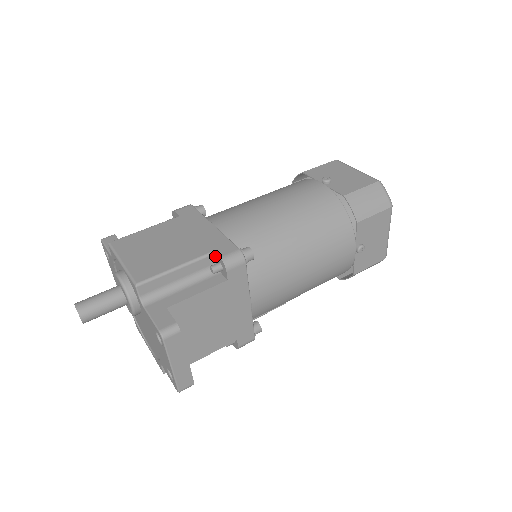
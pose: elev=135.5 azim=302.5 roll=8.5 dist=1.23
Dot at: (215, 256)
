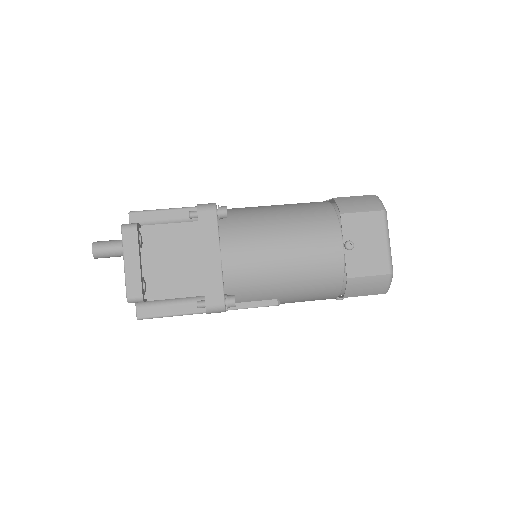
Dot at: occluded
